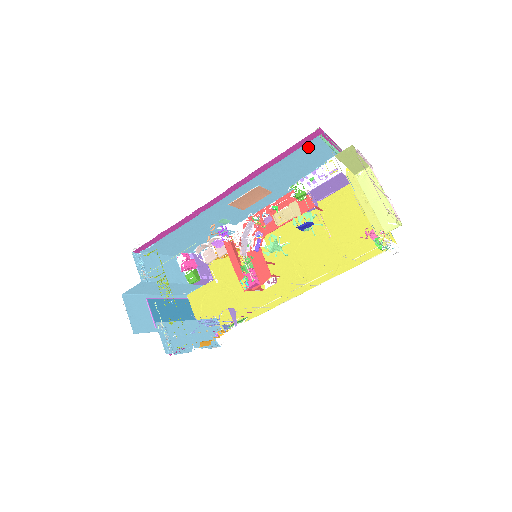
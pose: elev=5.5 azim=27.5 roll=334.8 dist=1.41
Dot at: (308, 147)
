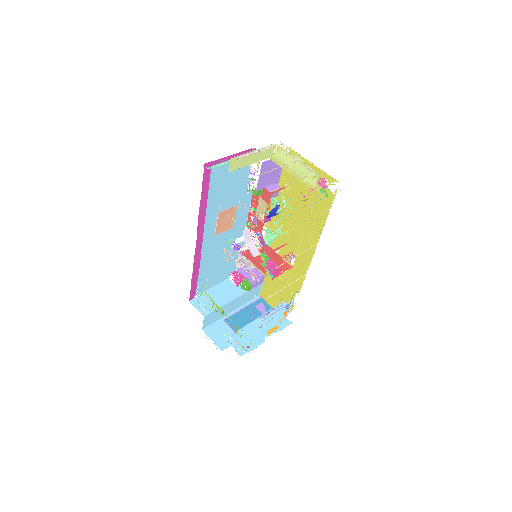
Dot at: (217, 173)
